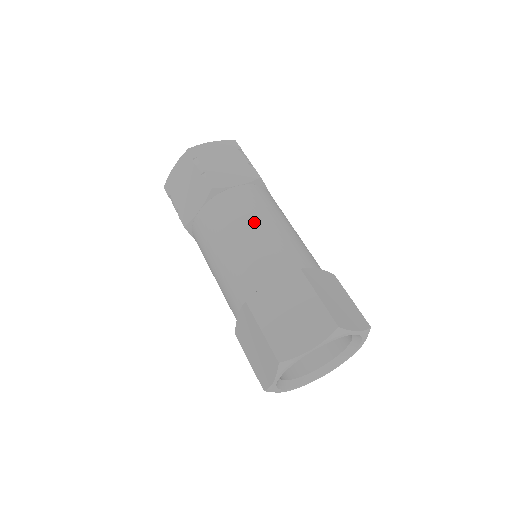
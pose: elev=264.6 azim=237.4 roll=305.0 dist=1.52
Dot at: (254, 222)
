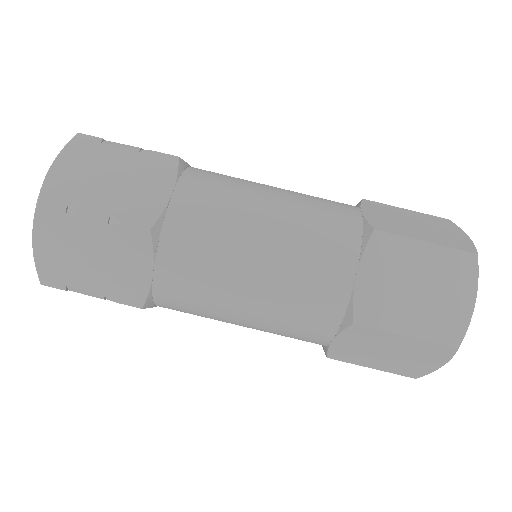
Dot at: (234, 302)
